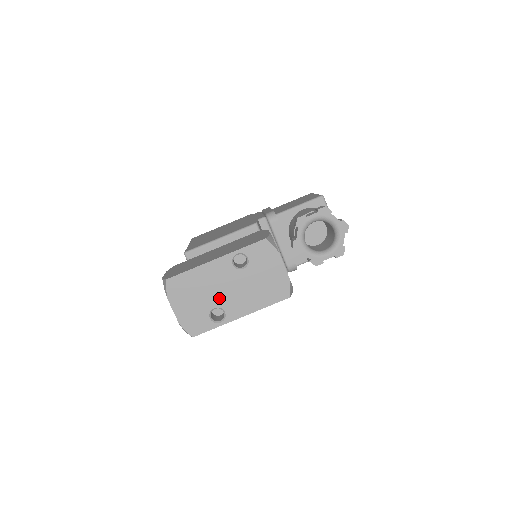
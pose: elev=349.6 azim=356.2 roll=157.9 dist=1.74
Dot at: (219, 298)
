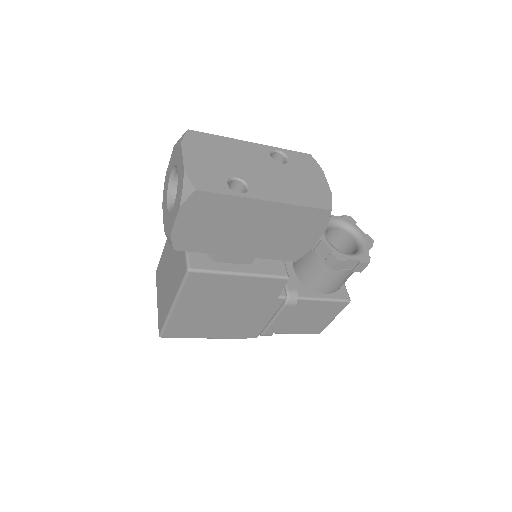
Dot at: (245, 172)
